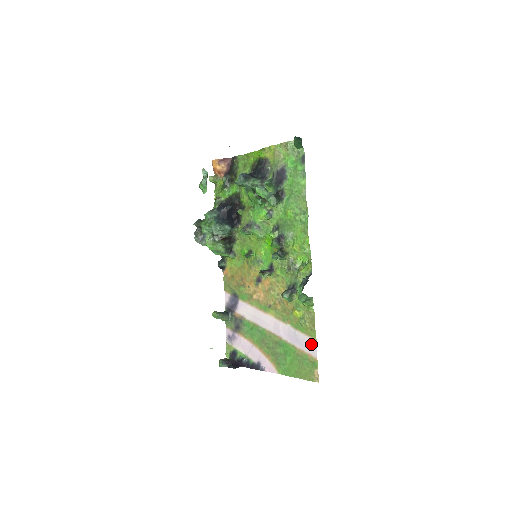
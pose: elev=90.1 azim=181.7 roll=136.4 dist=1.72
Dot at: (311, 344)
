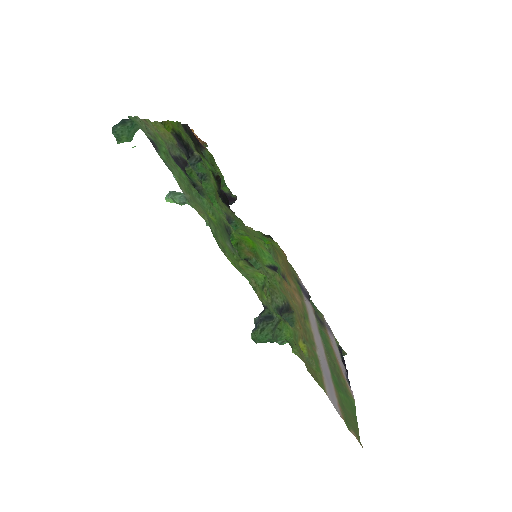
Dot at: (329, 395)
